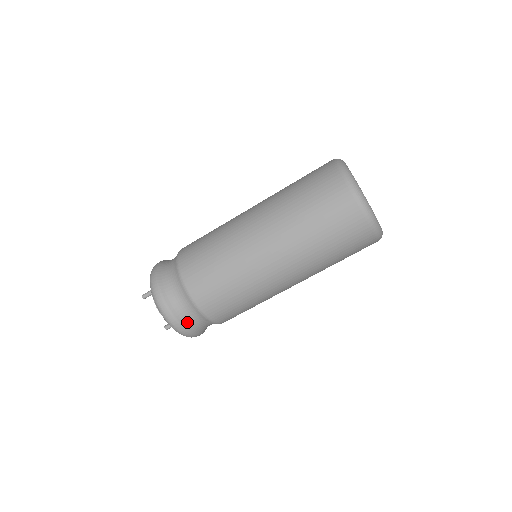
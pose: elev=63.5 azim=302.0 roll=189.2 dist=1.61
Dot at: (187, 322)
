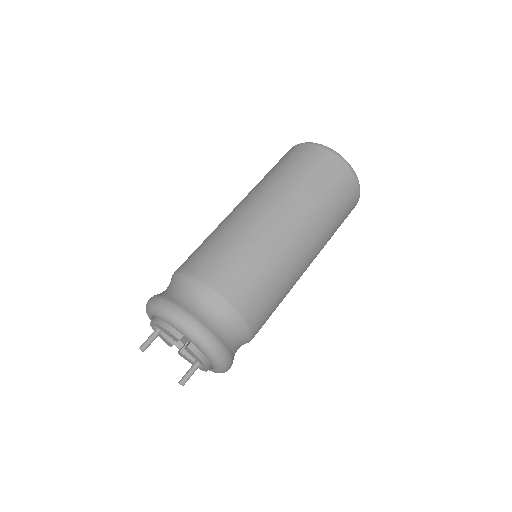
Dot at: (219, 333)
